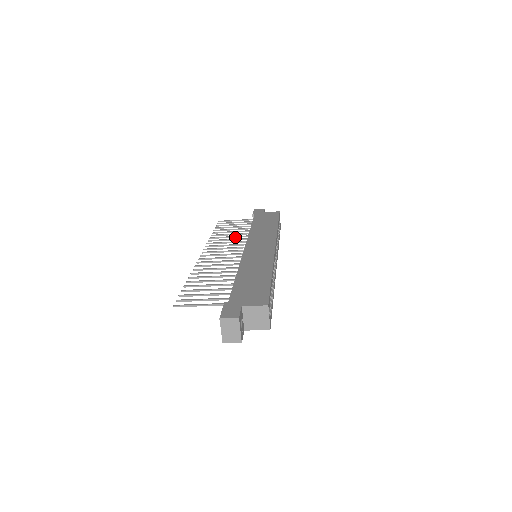
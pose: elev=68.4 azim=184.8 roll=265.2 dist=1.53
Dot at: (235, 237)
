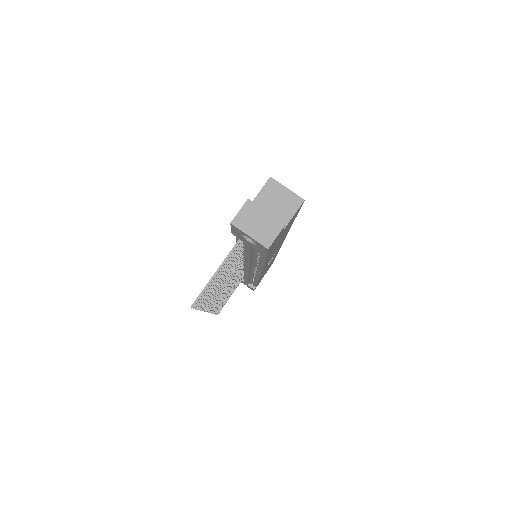
Dot at: (232, 286)
